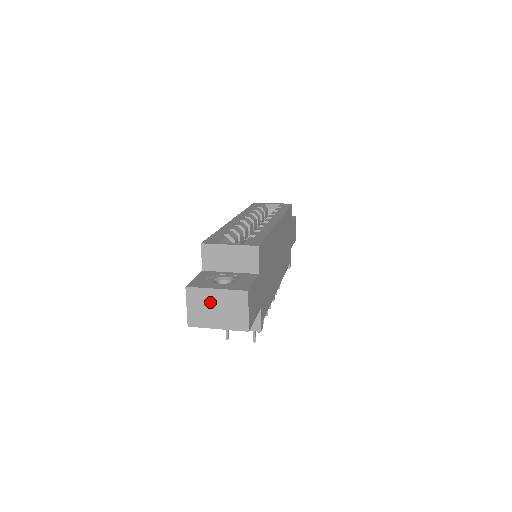
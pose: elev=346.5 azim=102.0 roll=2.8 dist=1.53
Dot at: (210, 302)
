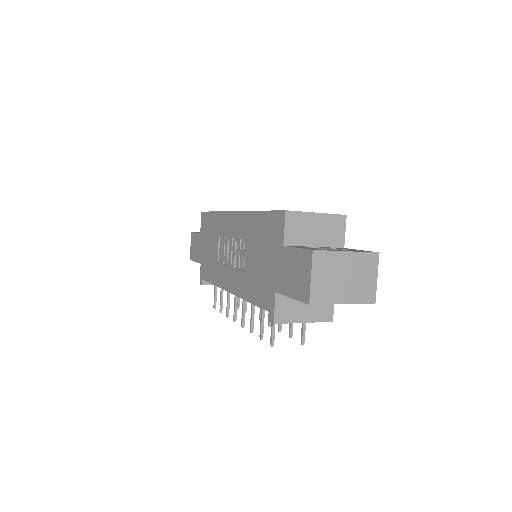
Dot at: (339, 269)
